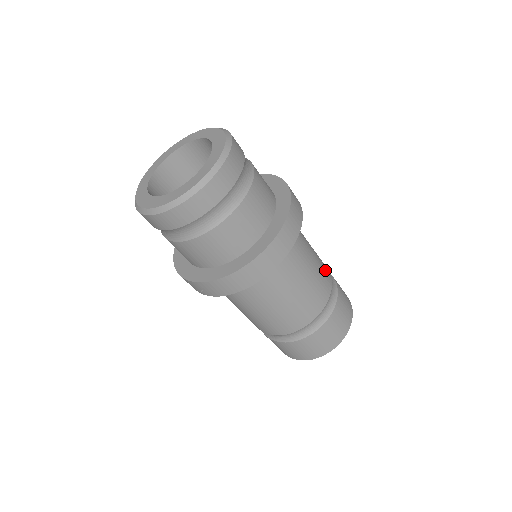
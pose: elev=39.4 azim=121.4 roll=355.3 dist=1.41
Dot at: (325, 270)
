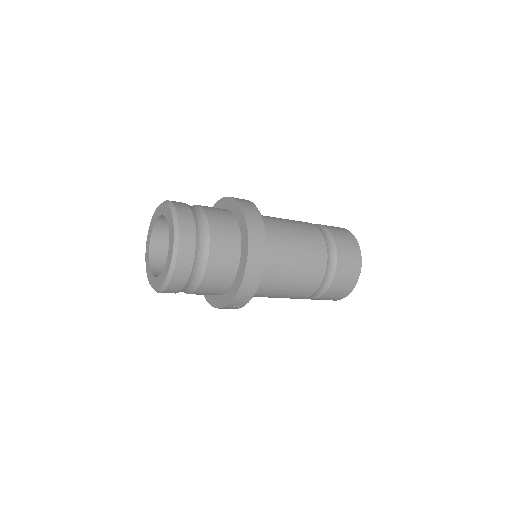
Dot at: (306, 225)
